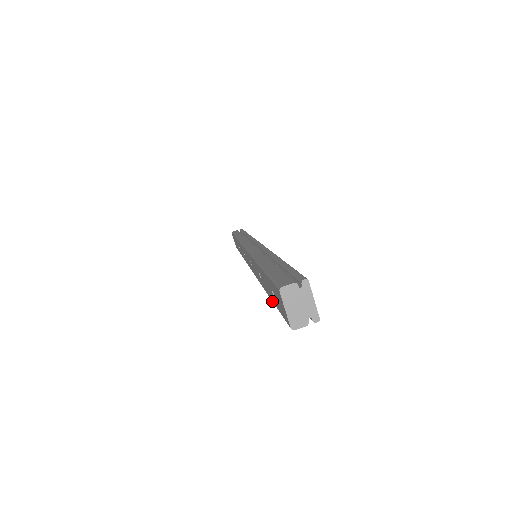
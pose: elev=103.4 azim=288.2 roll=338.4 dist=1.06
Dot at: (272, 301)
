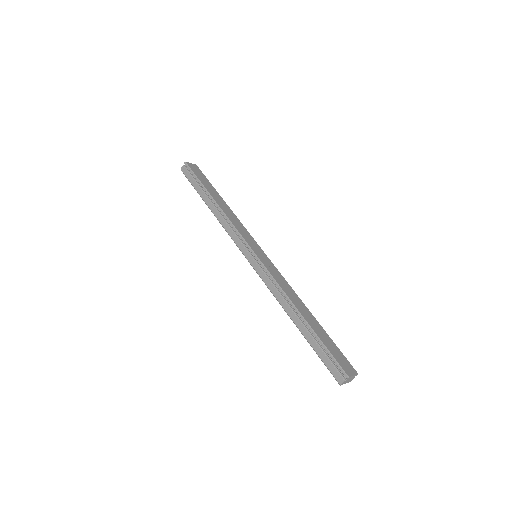
Dot at: occluded
